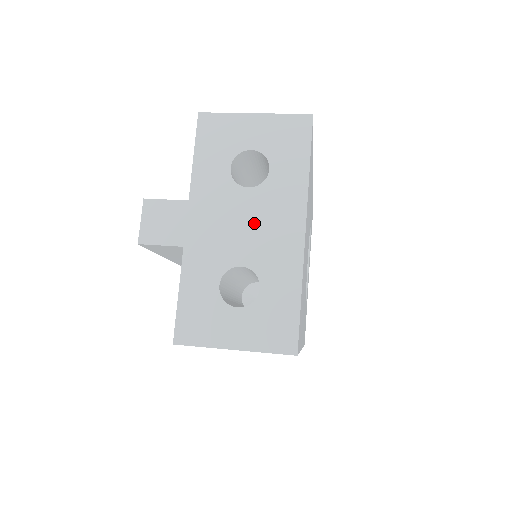
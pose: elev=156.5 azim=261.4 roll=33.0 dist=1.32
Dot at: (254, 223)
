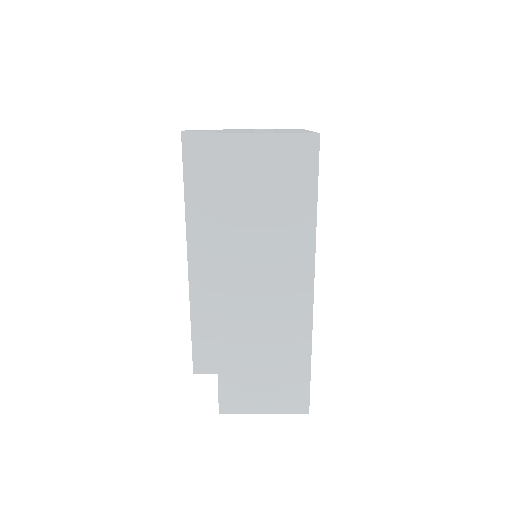
Dot at: (271, 130)
